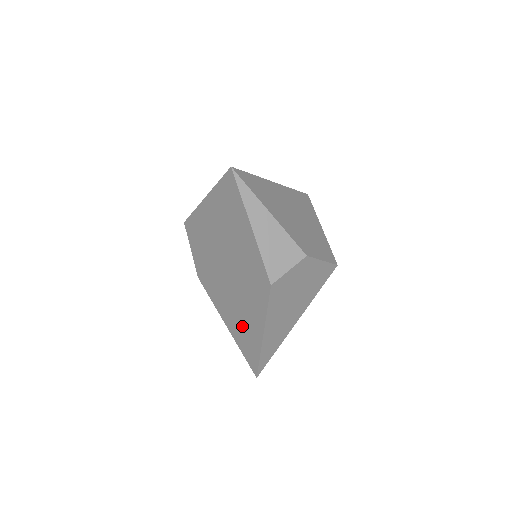
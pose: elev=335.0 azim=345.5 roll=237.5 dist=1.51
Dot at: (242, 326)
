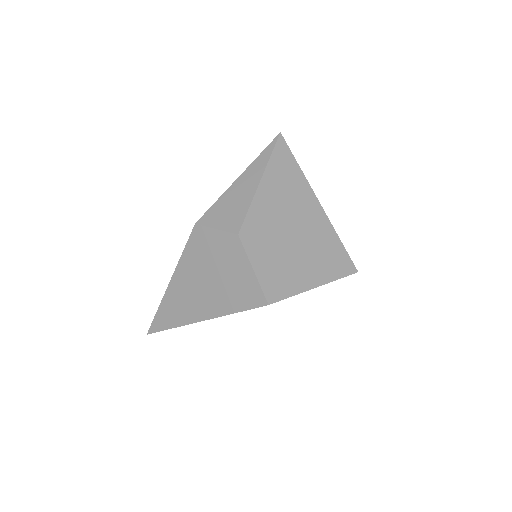
Dot at: occluded
